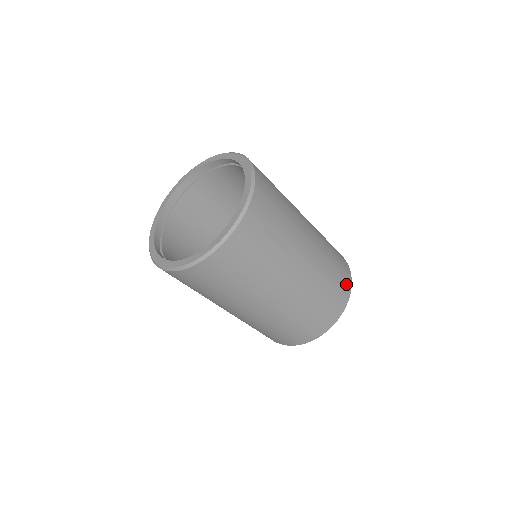
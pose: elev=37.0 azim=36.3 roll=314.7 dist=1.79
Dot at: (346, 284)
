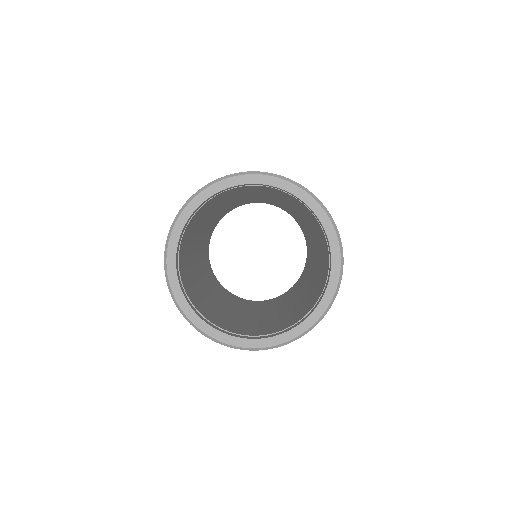
Dot at: occluded
